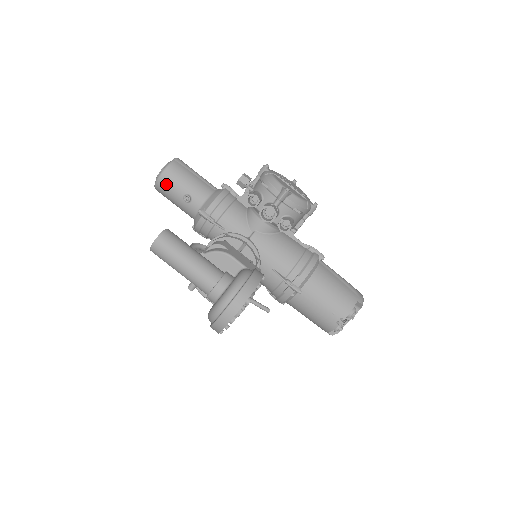
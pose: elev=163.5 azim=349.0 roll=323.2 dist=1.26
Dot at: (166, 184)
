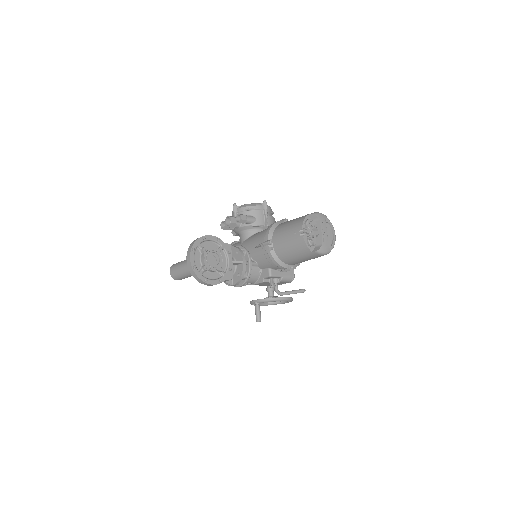
Dot at: occluded
